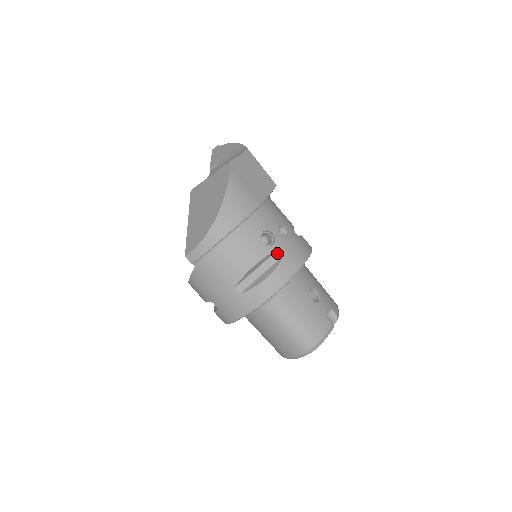
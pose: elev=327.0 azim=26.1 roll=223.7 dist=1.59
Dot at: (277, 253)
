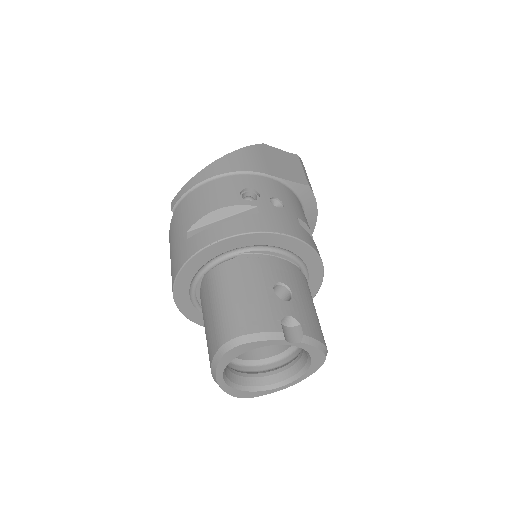
Dot at: (251, 210)
